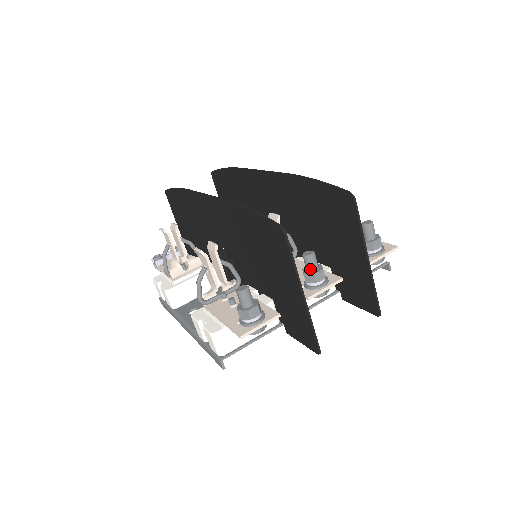
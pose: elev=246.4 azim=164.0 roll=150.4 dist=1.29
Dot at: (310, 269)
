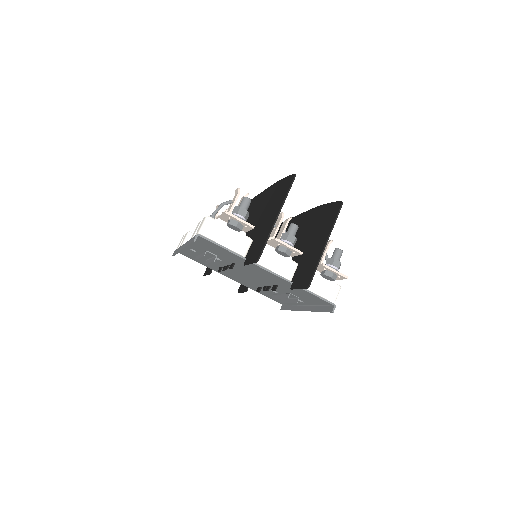
Dot at: (289, 232)
